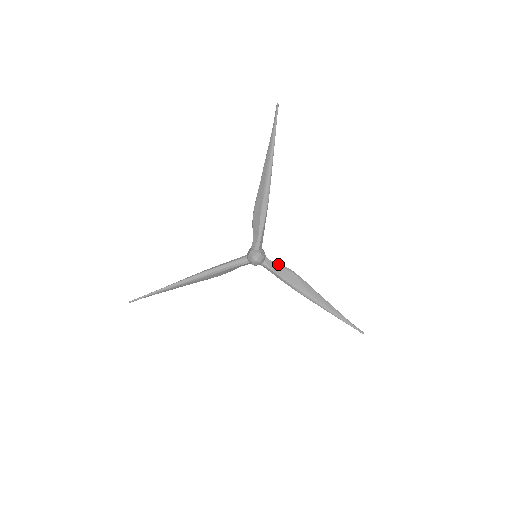
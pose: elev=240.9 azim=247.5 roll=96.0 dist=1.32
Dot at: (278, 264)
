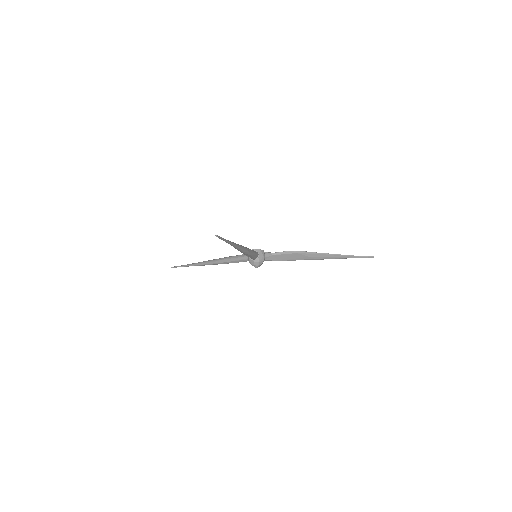
Dot at: (278, 254)
